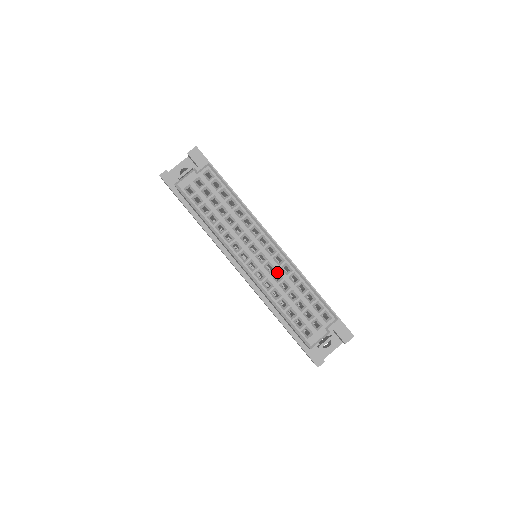
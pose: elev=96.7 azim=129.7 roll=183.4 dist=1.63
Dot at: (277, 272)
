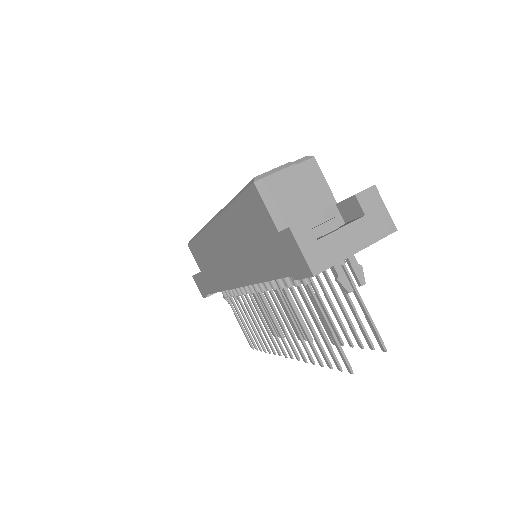
Dot at: occluded
